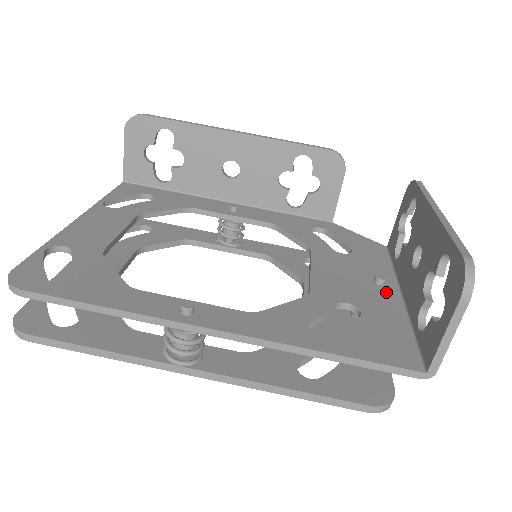
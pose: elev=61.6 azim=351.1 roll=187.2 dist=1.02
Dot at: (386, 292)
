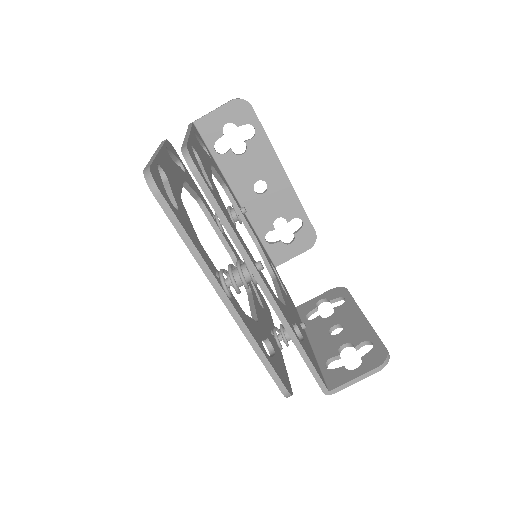
Dot at: (305, 335)
